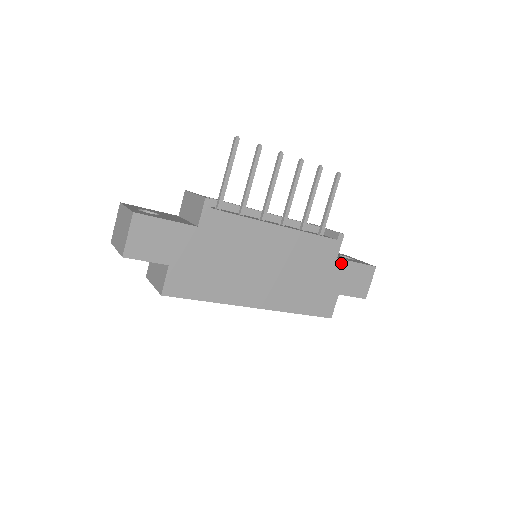
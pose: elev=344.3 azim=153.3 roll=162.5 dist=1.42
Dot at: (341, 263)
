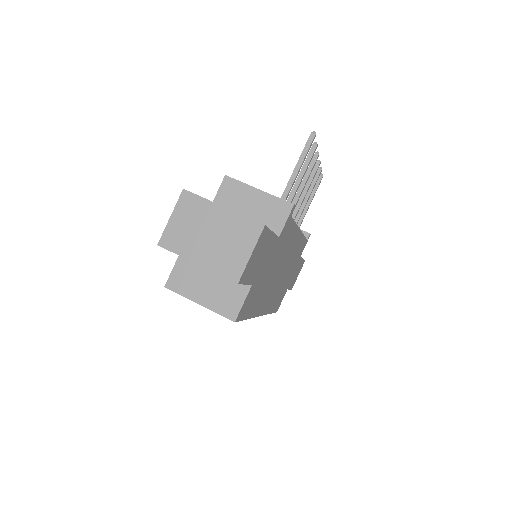
Dot at: (299, 261)
